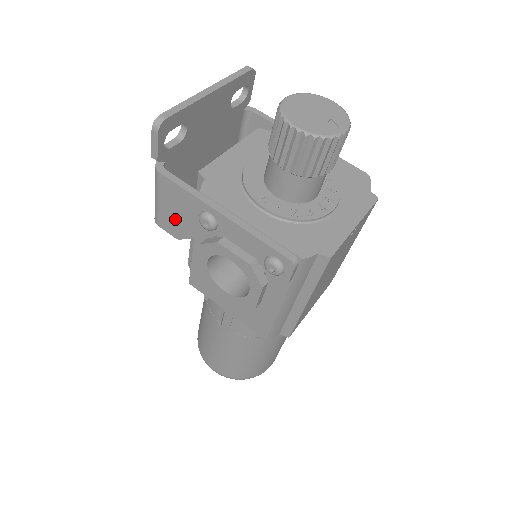
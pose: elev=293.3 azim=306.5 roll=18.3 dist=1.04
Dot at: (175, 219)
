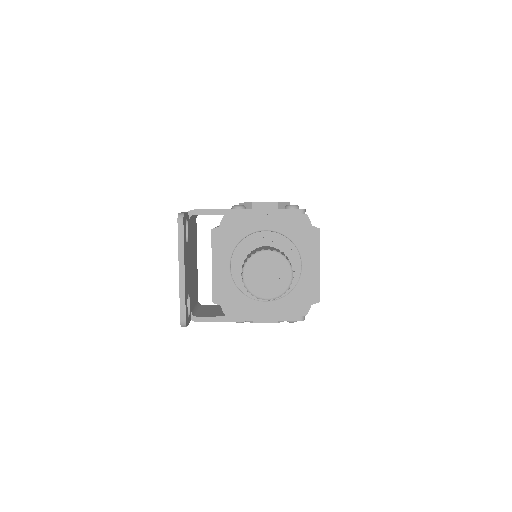
Dot at: occluded
